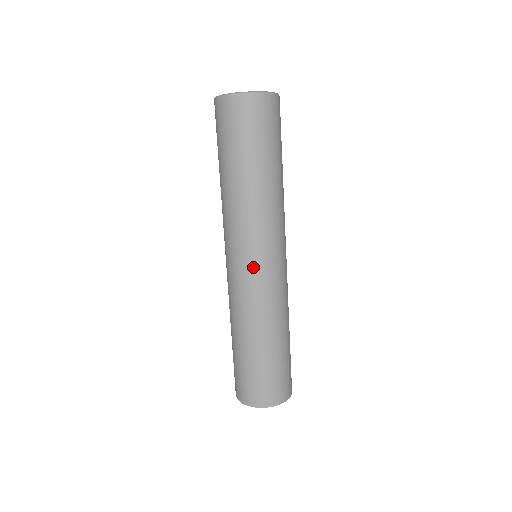
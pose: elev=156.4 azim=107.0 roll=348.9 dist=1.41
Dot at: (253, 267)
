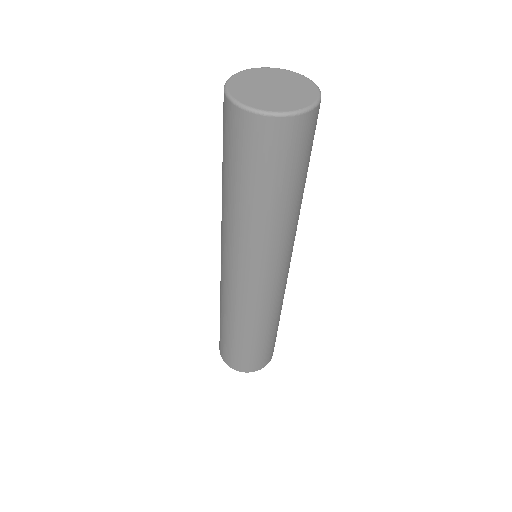
Dot at: (248, 285)
